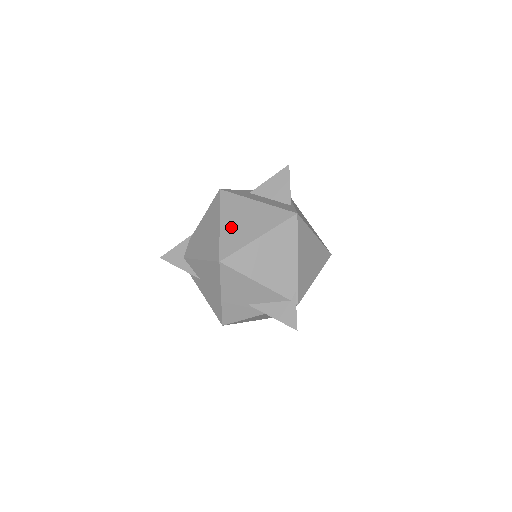
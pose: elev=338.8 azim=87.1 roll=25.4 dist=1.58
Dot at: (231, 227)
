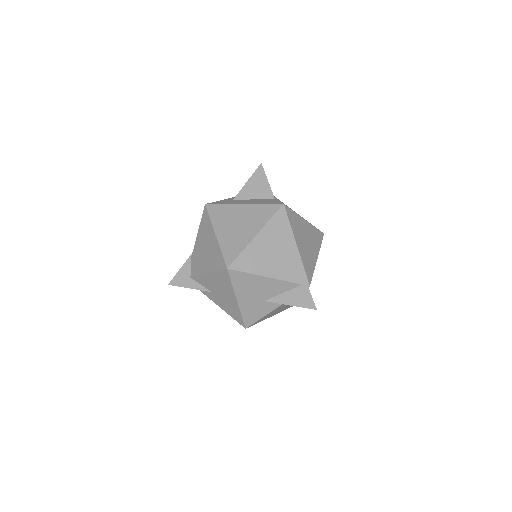
Dot at: (227, 234)
